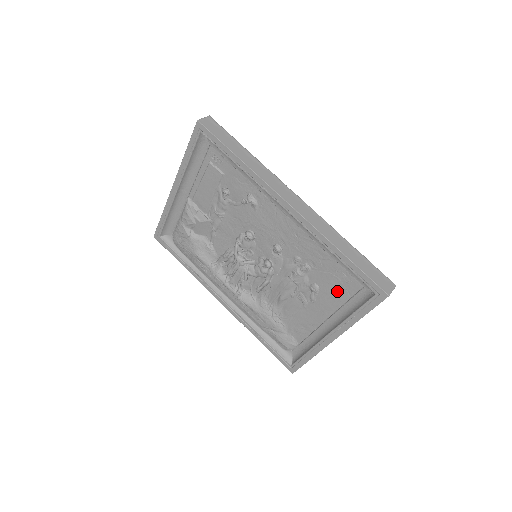
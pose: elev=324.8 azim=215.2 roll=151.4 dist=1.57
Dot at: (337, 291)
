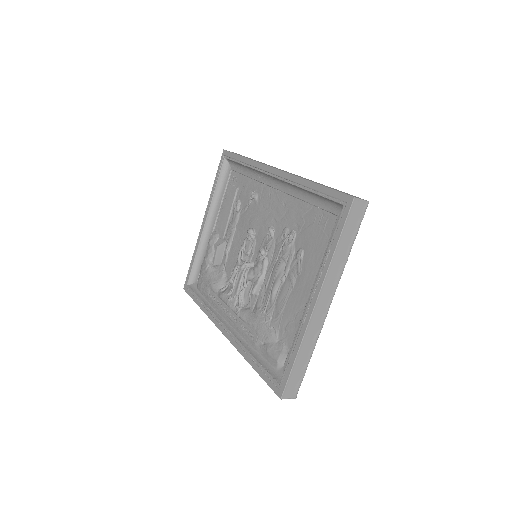
Dot at: (318, 242)
